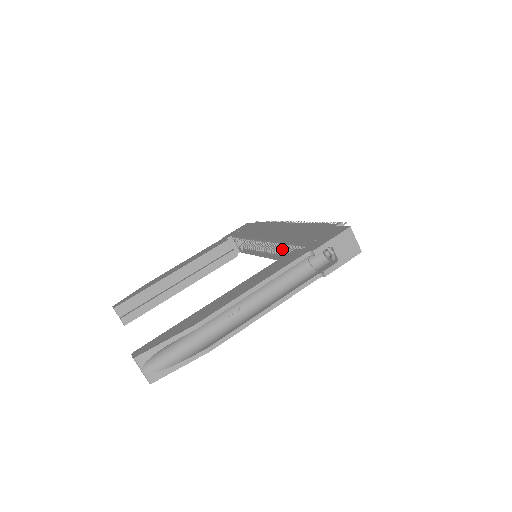
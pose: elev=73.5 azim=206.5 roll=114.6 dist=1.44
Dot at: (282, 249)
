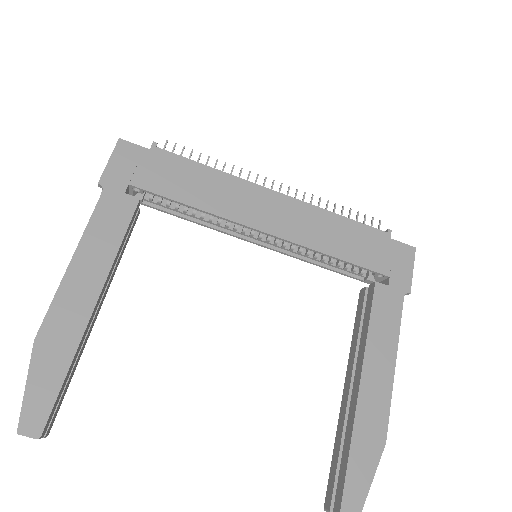
Dot at: occluded
